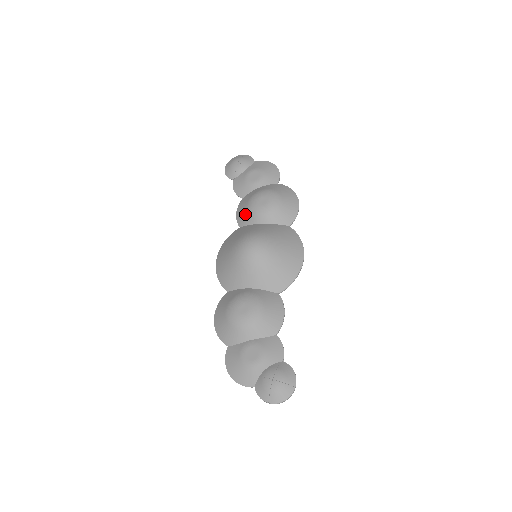
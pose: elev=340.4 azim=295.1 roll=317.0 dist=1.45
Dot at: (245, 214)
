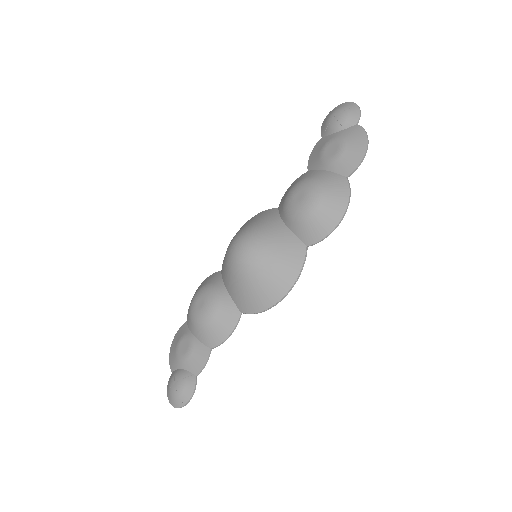
Dot at: (284, 198)
